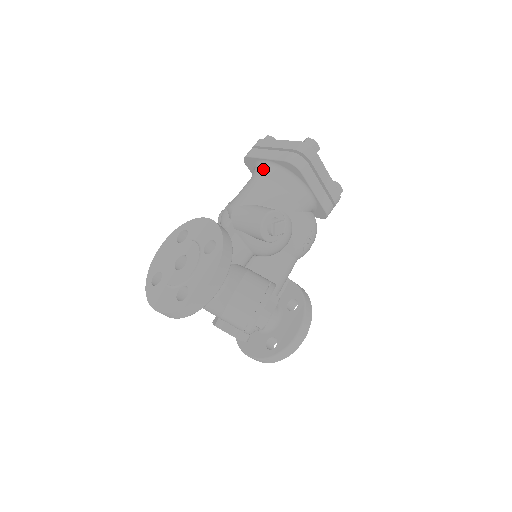
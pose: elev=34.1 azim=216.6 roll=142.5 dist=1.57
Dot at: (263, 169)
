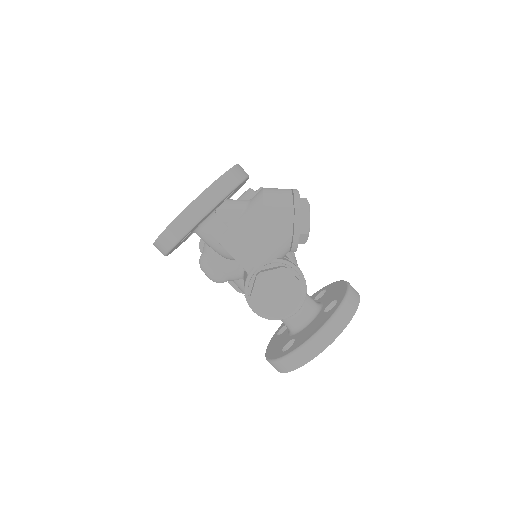
Dot at: occluded
